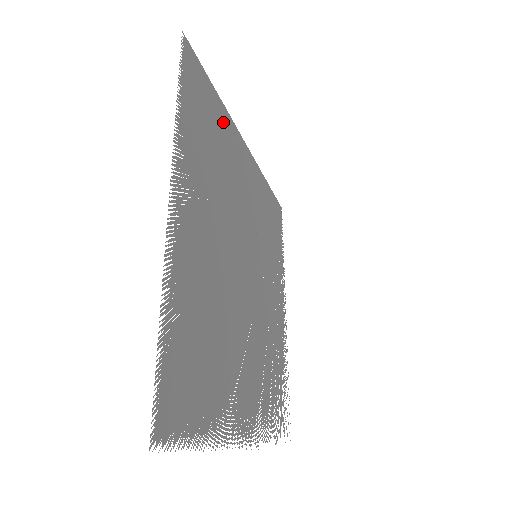
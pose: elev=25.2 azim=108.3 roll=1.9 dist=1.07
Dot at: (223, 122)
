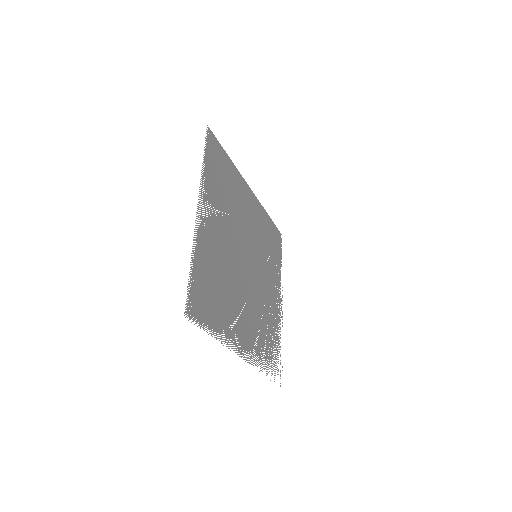
Dot at: (233, 173)
